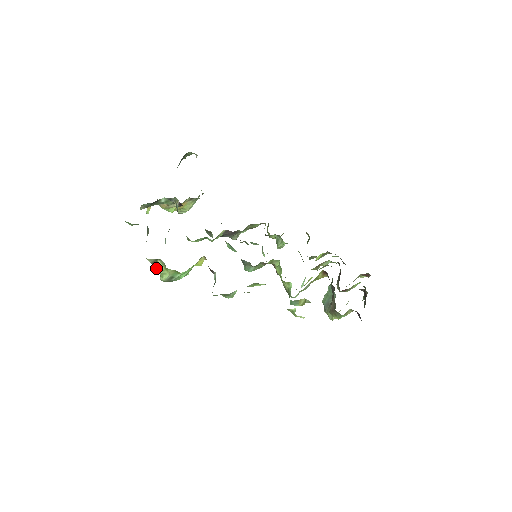
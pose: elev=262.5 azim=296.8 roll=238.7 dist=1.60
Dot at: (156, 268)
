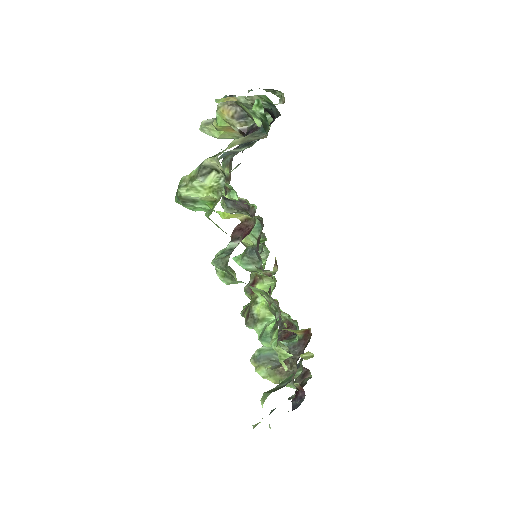
Dot at: (199, 176)
